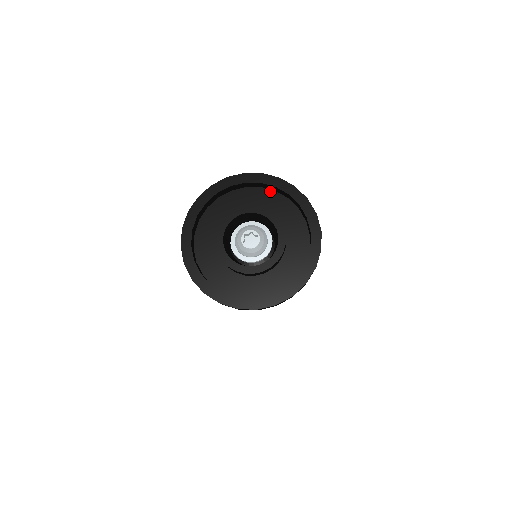
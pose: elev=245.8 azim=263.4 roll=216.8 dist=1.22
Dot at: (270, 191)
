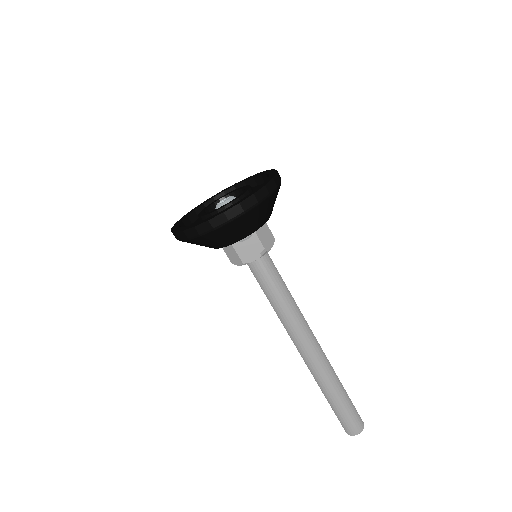
Dot at: occluded
